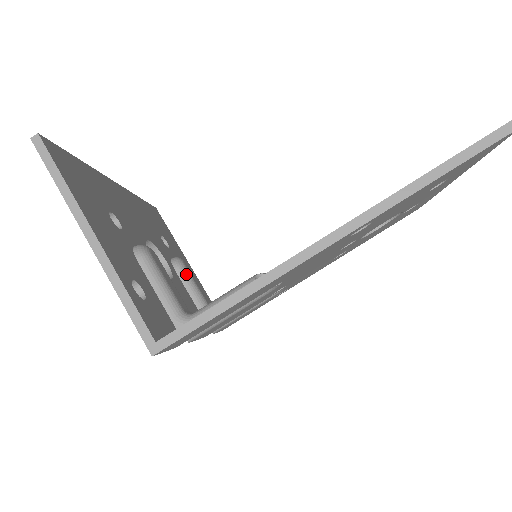
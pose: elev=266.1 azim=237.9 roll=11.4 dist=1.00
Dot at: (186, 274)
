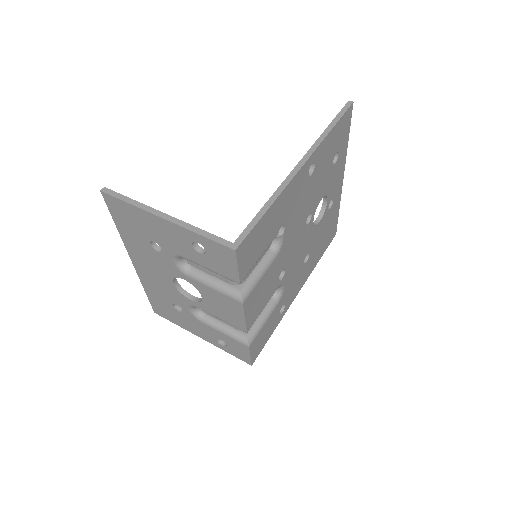
Dot at: occluded
